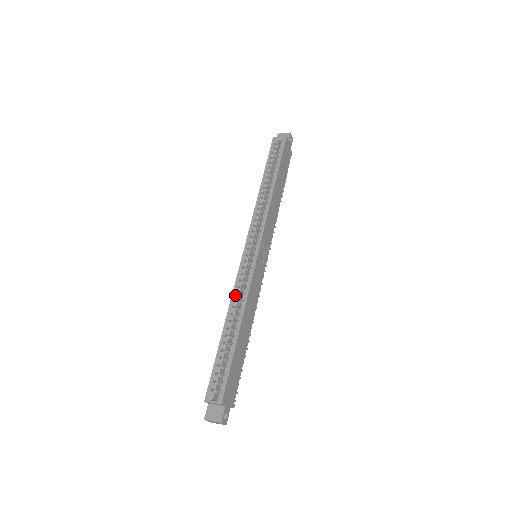
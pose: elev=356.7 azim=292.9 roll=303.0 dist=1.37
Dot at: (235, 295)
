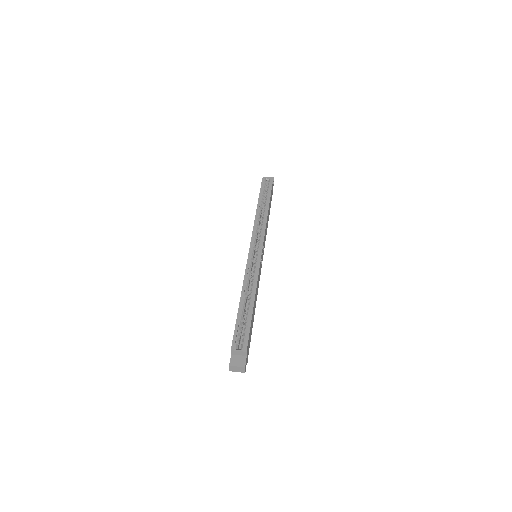
Dot at: (247, 278)
